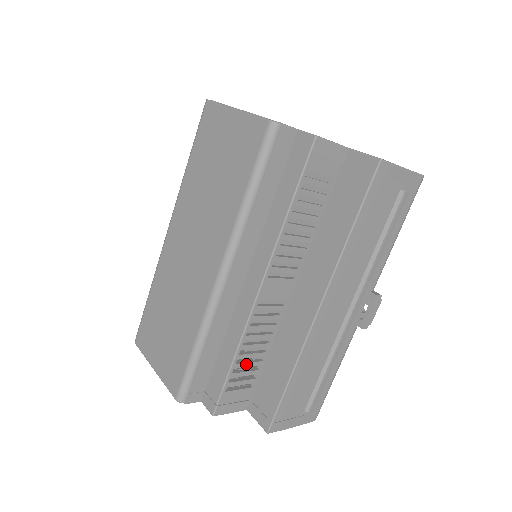
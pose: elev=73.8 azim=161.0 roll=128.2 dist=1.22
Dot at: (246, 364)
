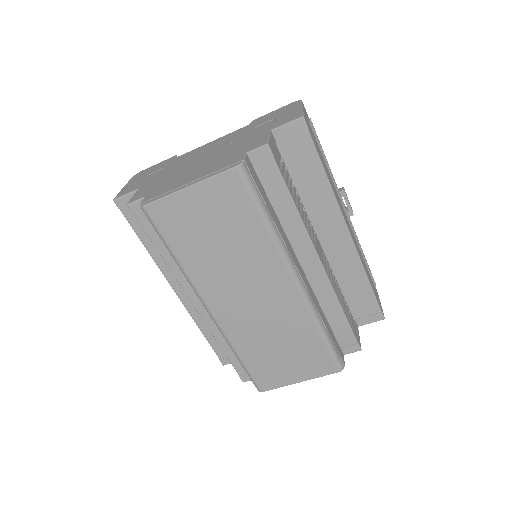
Dot at: (344, 306)
